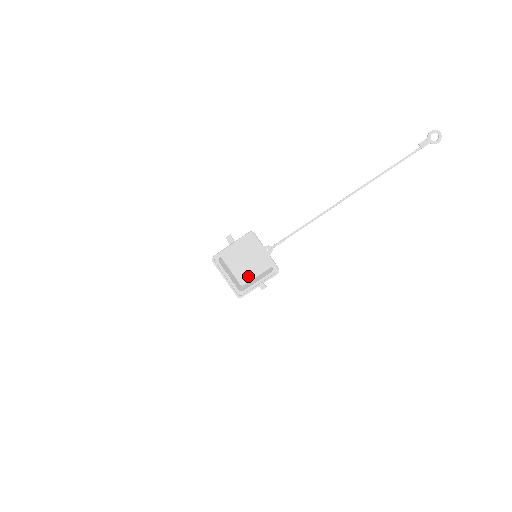
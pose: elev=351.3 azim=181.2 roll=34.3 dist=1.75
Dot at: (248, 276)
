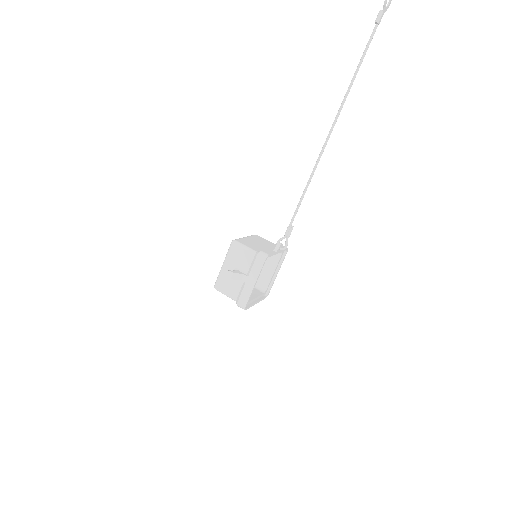
Dot at: occluded
